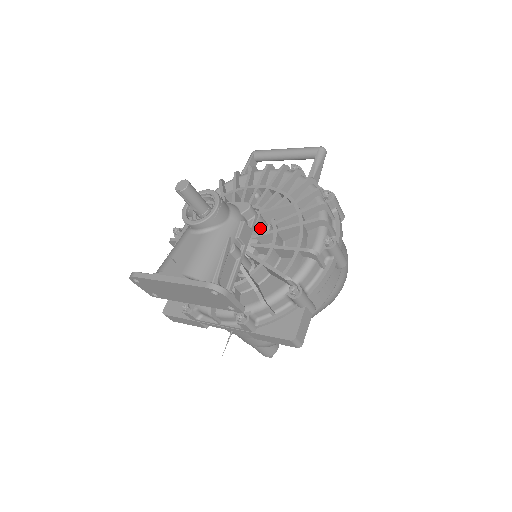
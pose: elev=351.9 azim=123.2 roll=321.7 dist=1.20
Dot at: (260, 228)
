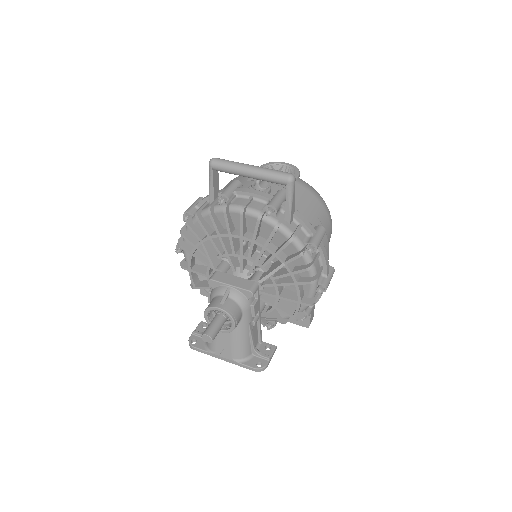
Dot at: (262, 284)
